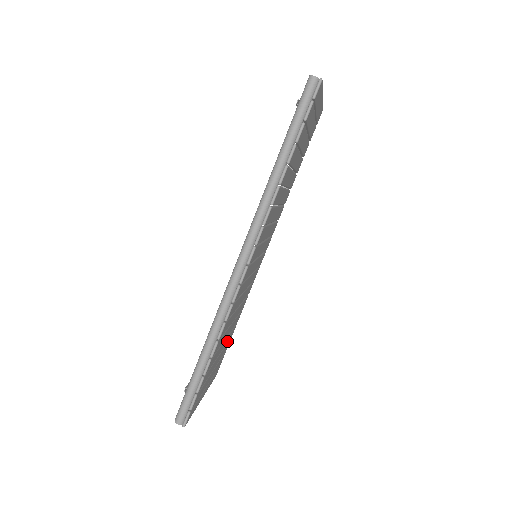
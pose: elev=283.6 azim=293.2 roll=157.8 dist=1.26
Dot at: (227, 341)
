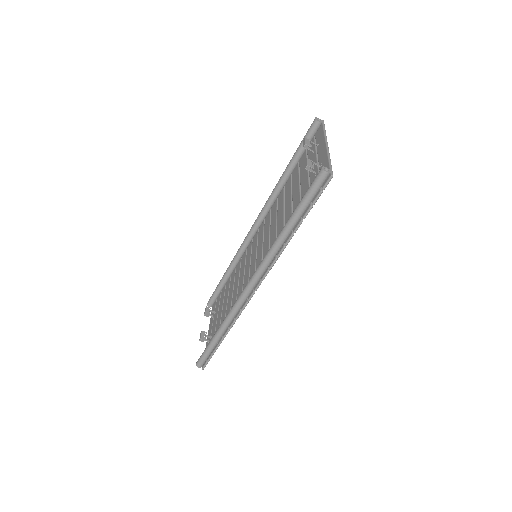
Dot at: occluded
